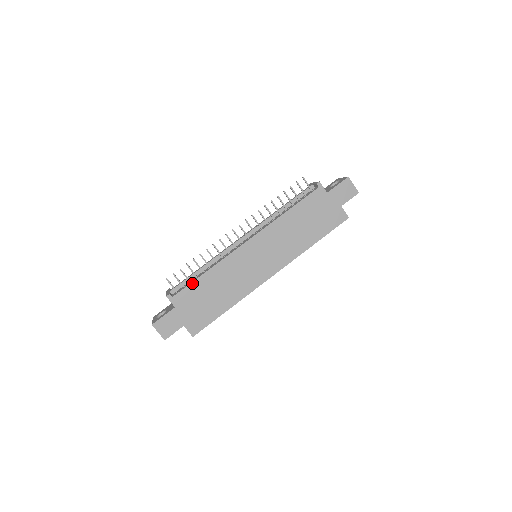
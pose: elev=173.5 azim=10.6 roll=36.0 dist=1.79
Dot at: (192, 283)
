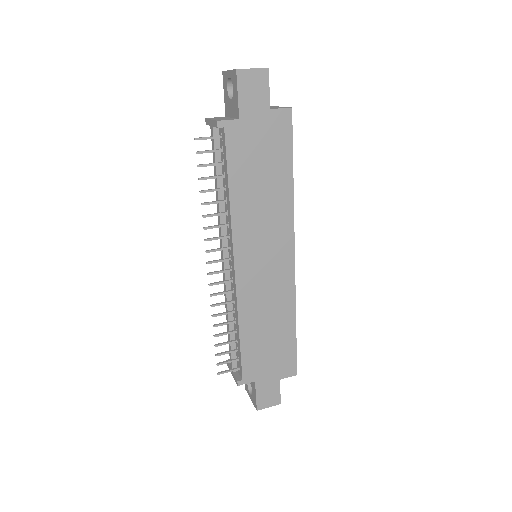
Dot at: (241, 353)
